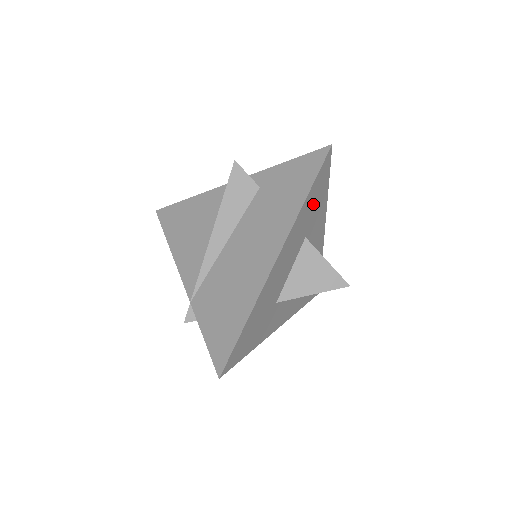
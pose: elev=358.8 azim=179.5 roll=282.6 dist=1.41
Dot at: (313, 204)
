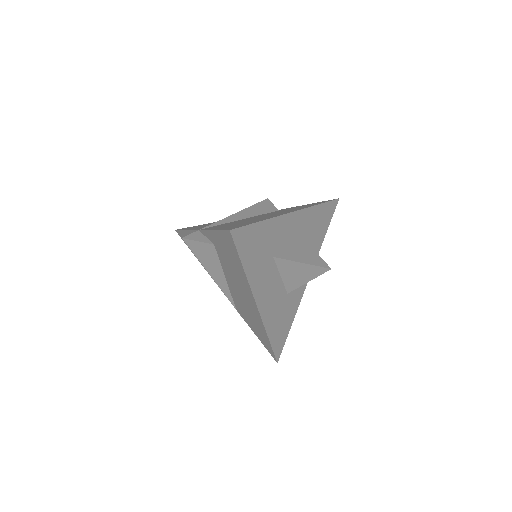
Dot at: (256, 251)
